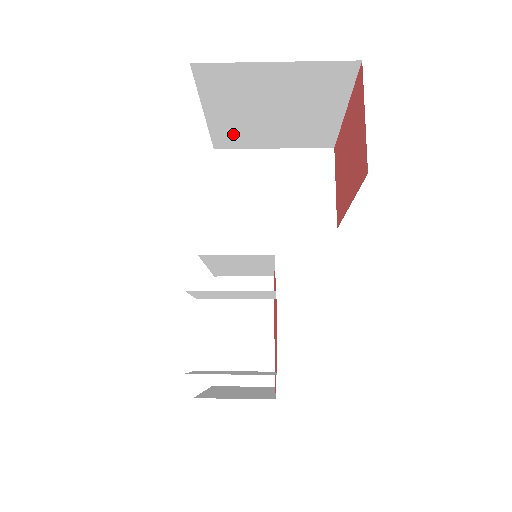
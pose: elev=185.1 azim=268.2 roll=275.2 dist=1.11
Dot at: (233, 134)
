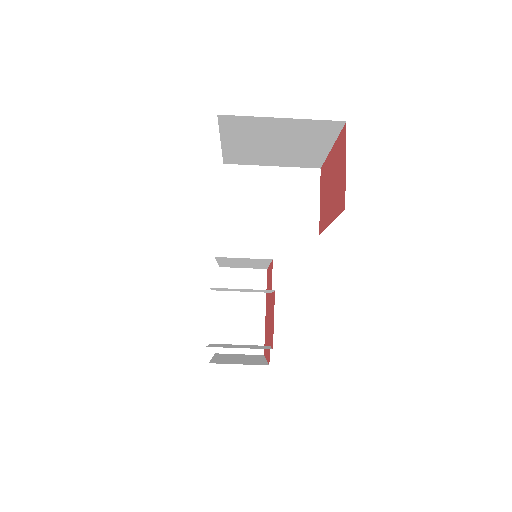
Dot at: (241, 156)
